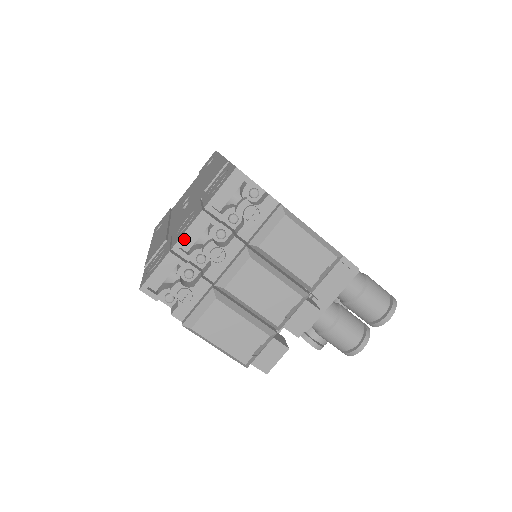
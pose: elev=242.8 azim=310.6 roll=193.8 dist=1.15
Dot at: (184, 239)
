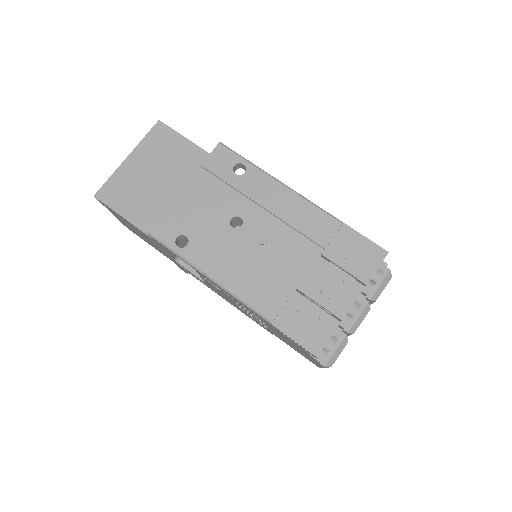
Dot at: occluded
